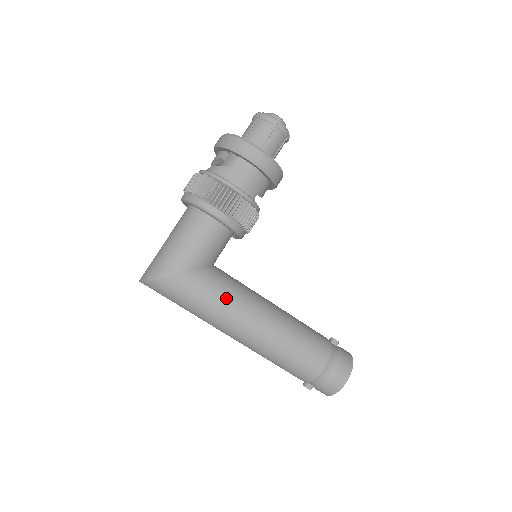
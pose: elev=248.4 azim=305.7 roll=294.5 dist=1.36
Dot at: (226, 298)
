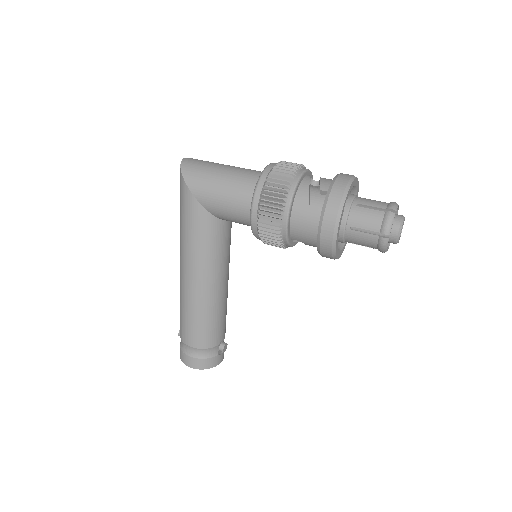
Dot at: (197, 245)
